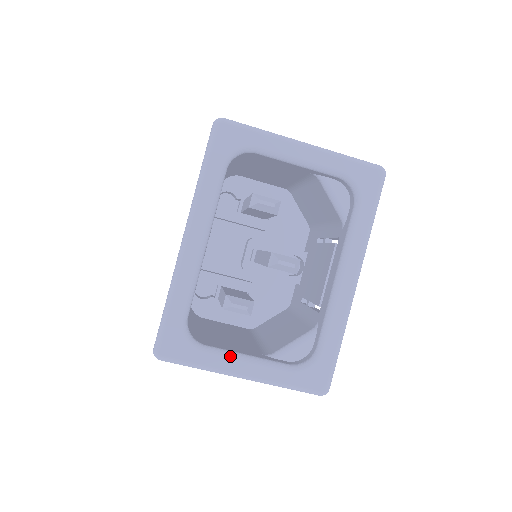
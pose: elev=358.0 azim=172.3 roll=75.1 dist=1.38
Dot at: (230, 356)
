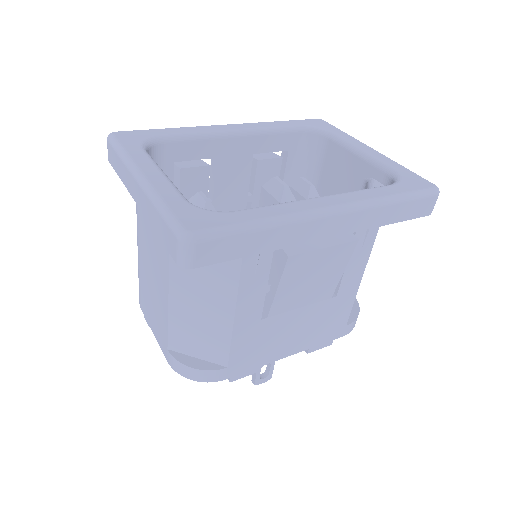
Dot at: (154, 162)
